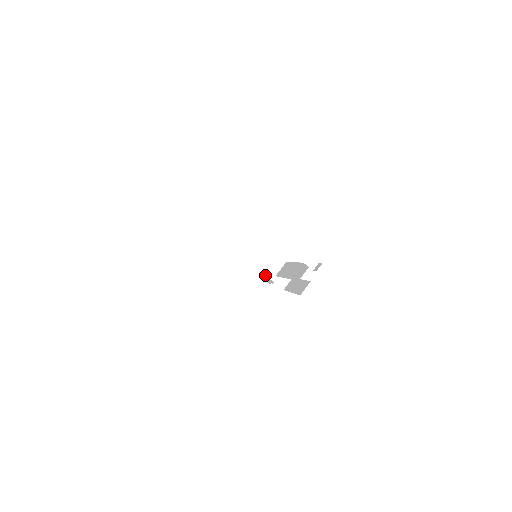
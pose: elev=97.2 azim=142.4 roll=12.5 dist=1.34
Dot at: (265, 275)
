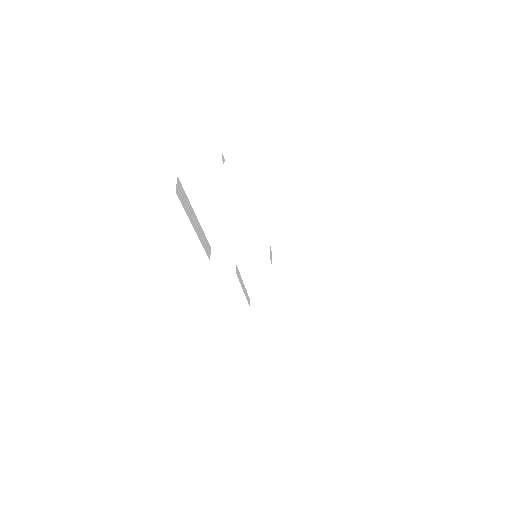
Dot at: occluded
